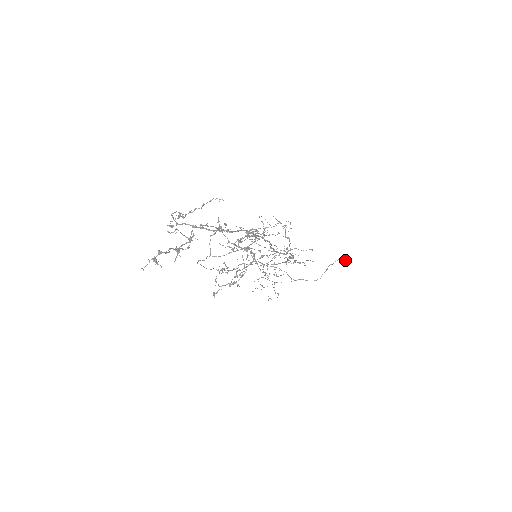
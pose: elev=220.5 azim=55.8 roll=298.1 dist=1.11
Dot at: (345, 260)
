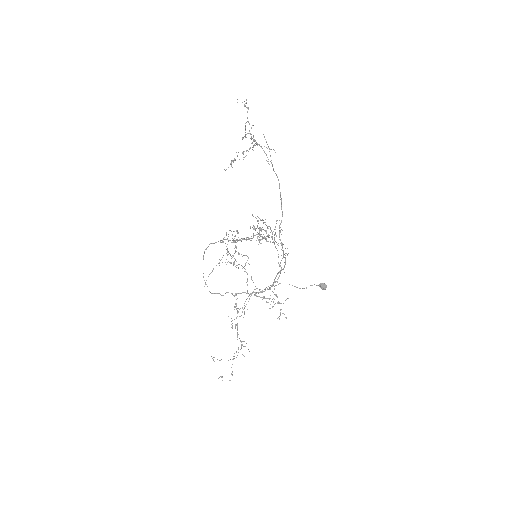
Dot at: (323, 284)
